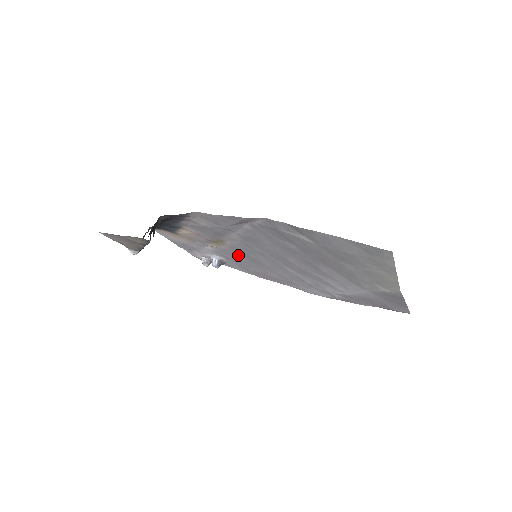
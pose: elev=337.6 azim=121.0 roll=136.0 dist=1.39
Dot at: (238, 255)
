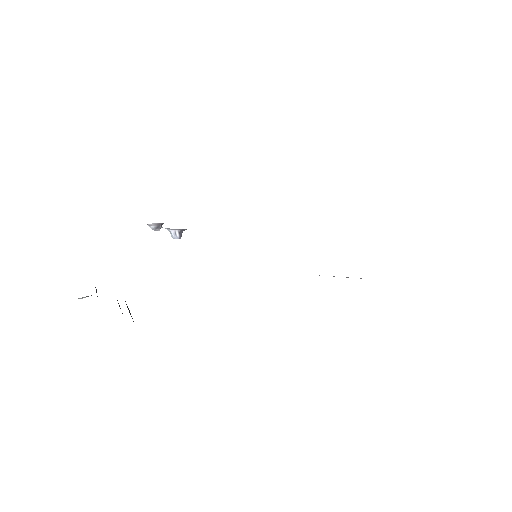
Dot at: occluded
